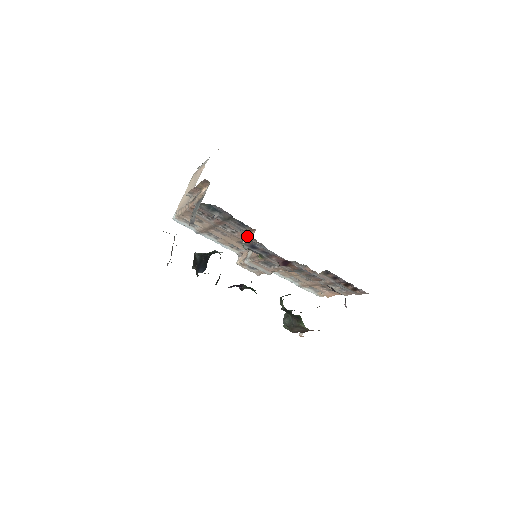
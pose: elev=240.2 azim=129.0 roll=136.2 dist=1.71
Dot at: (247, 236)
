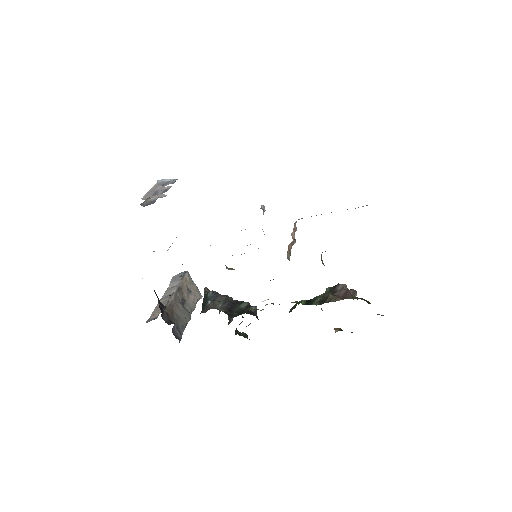
Dot at: occluded
